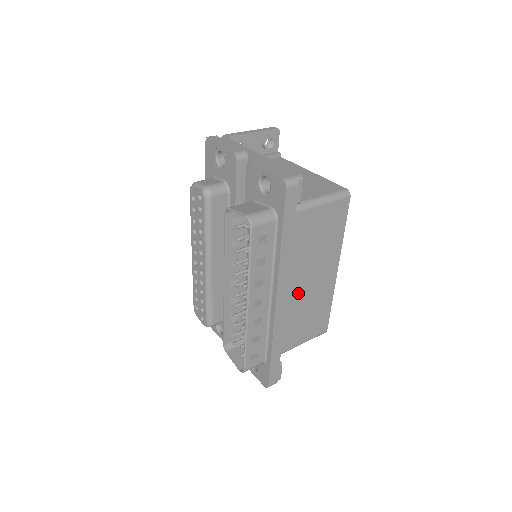
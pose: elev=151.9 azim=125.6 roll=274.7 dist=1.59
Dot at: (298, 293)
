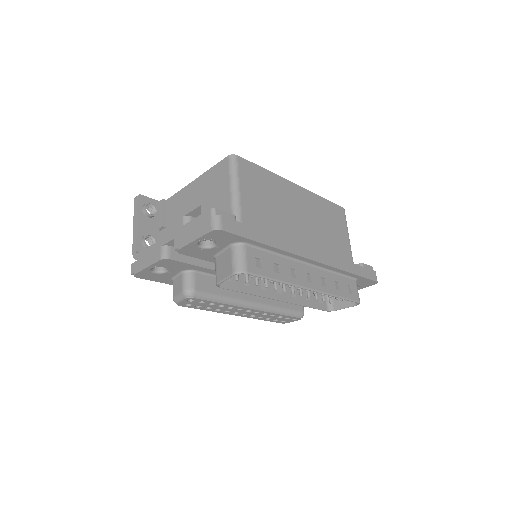
Dot at: (308, 233)
